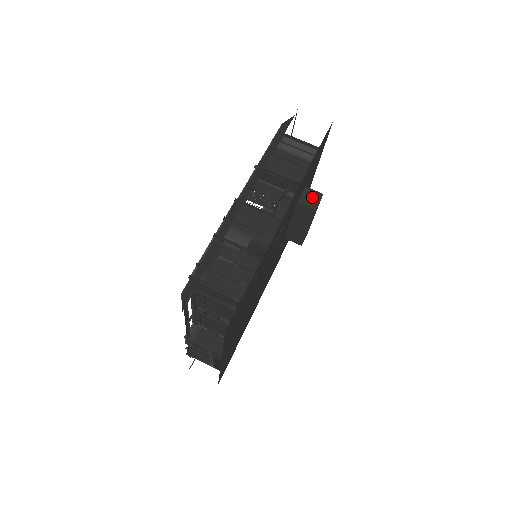
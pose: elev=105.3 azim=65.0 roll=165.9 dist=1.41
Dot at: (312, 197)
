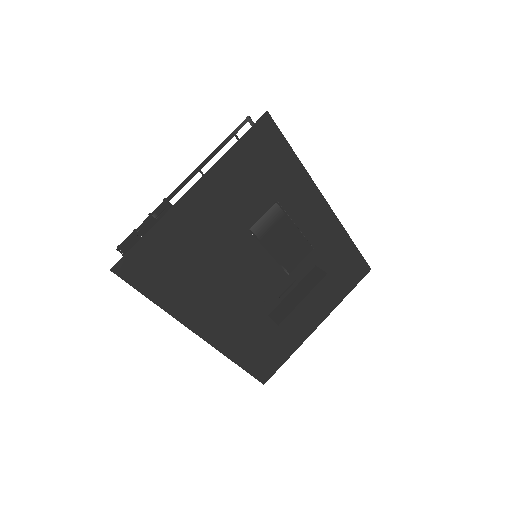
Dot at: occluded
